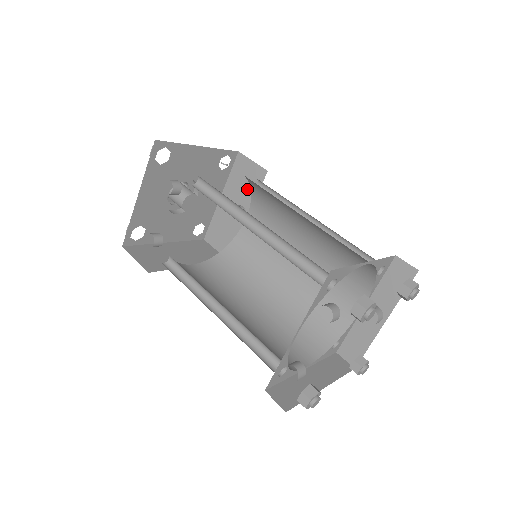
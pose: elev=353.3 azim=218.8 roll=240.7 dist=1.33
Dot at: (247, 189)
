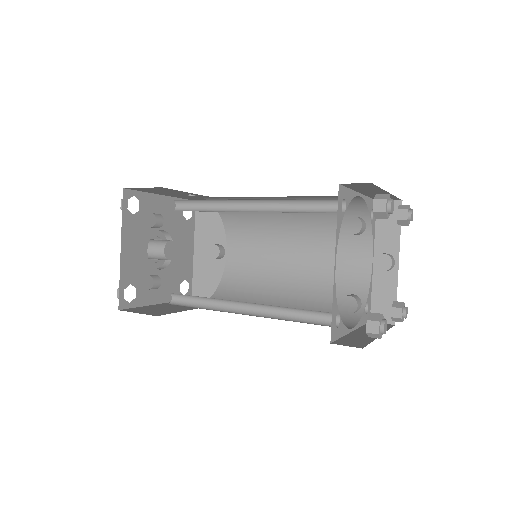
Dot at: (217, 227)
